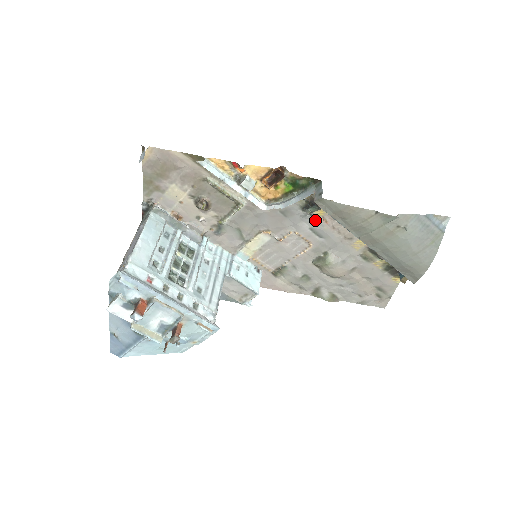
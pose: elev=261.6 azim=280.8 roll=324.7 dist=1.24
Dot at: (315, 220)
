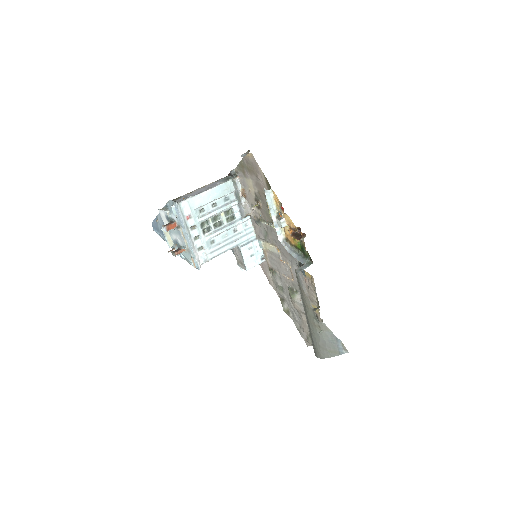
Dot at: (302, 273)
